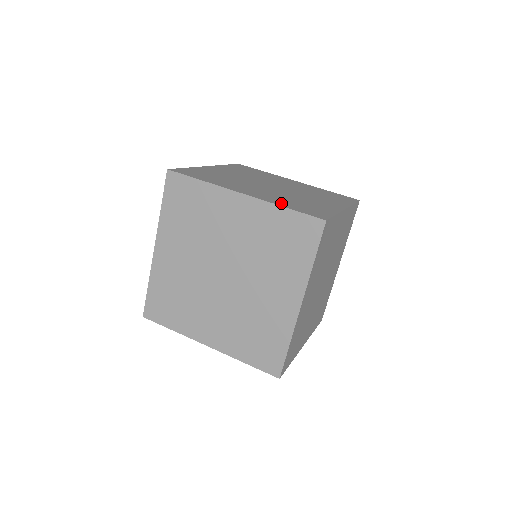
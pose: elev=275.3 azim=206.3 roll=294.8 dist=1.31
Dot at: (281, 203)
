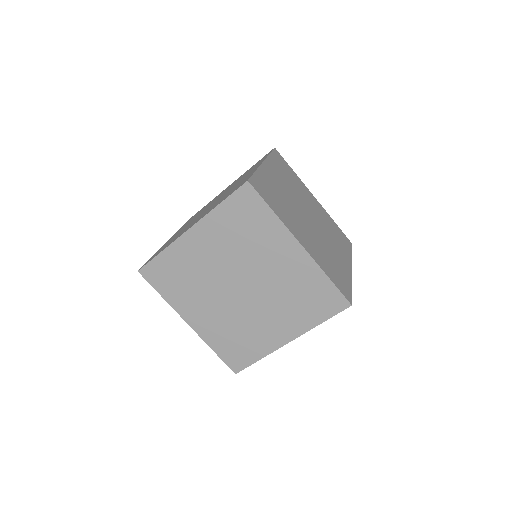
Dot at: occluded
